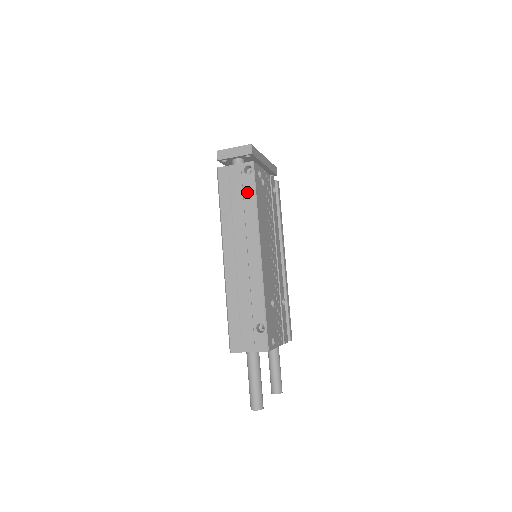
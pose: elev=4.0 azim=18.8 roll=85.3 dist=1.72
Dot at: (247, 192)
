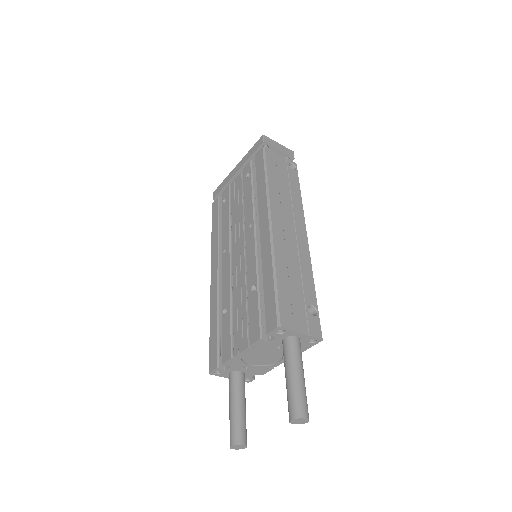
Dot at: (293, 182)
